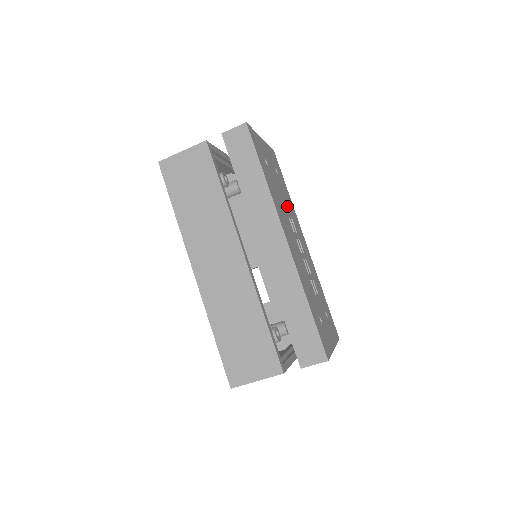
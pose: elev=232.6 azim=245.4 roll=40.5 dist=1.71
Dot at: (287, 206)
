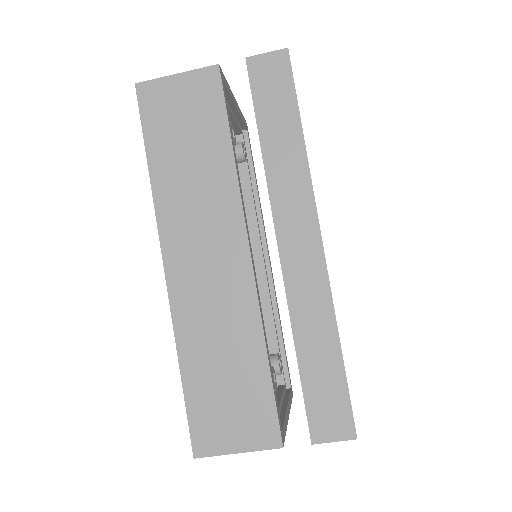
Dot at: occluded
